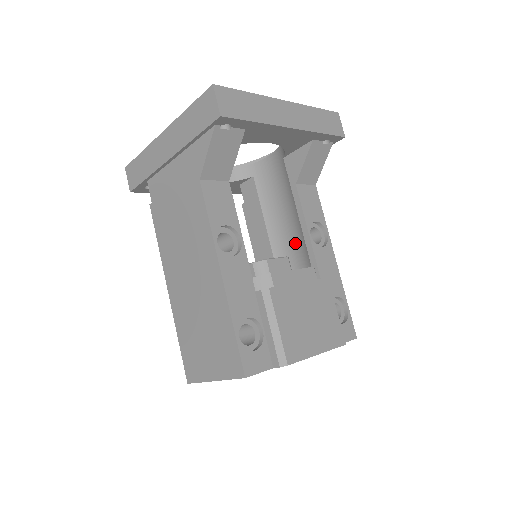
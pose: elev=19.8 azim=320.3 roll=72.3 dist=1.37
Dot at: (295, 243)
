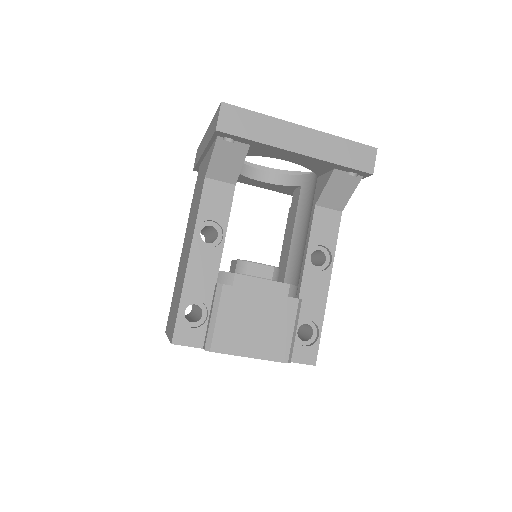
Dot at: (302, 258)
